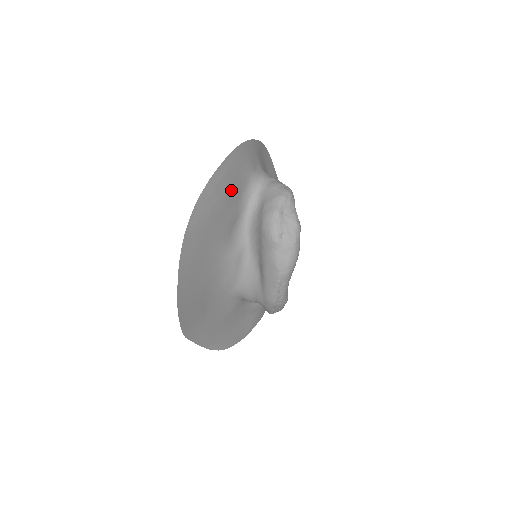
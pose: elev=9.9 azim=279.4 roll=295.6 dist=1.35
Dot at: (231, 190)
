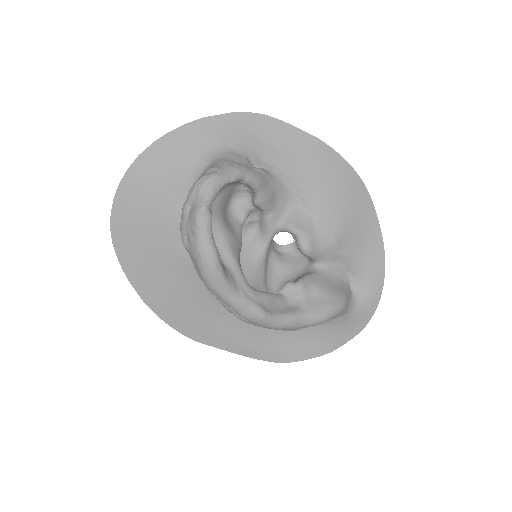
Dot at: (160, 189)
